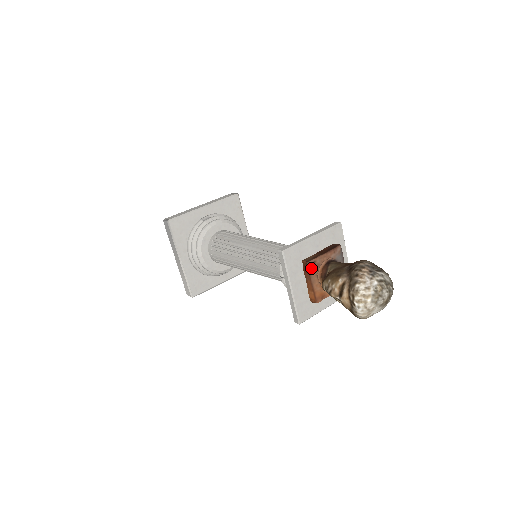
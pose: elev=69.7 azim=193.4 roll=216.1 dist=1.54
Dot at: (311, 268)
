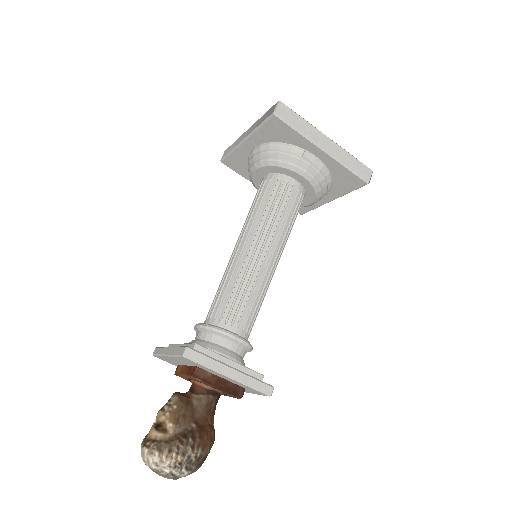
Dot at: (192, 378)
